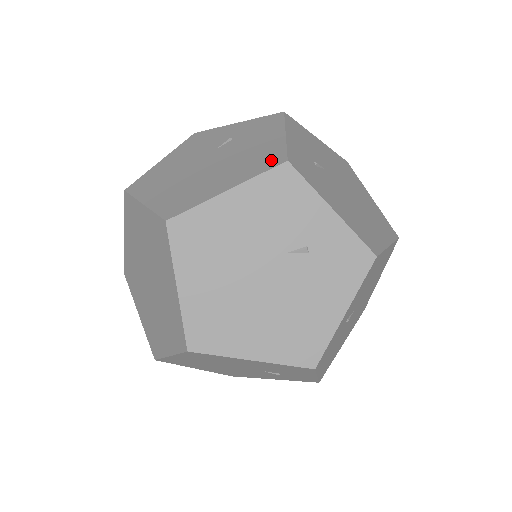
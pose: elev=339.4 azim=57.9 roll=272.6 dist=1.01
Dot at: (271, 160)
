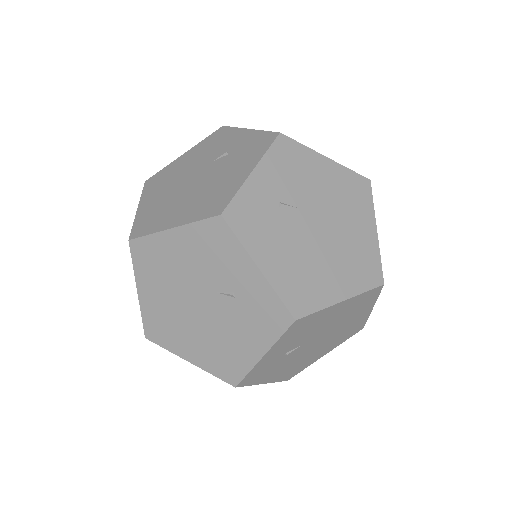
Dot at: (229, 373)
